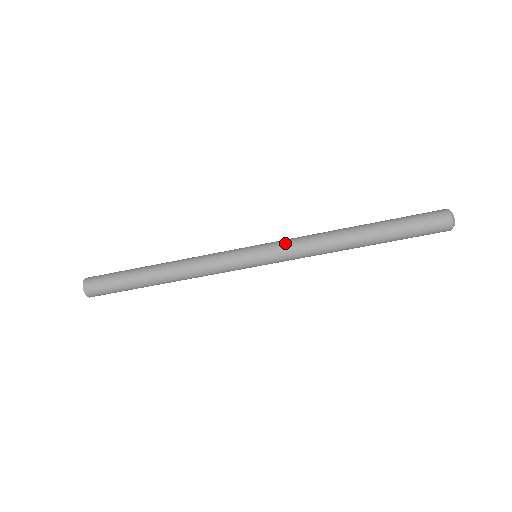
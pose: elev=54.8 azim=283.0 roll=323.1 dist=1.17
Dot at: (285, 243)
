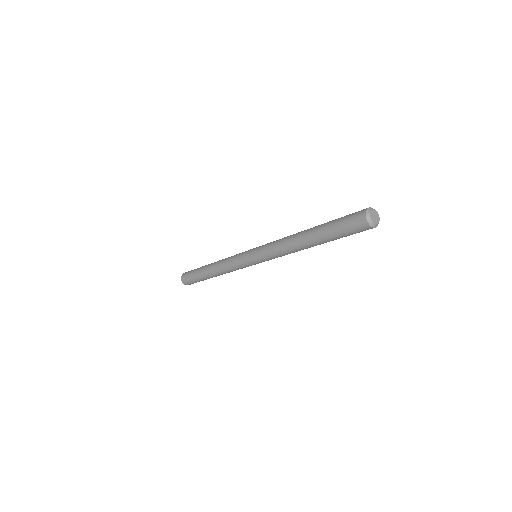
Dot at: (266, 255)
